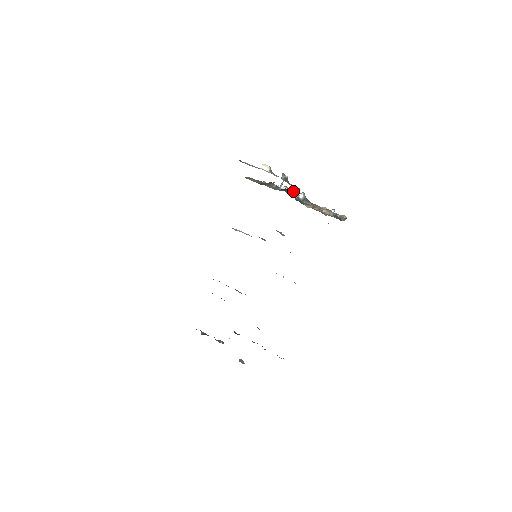
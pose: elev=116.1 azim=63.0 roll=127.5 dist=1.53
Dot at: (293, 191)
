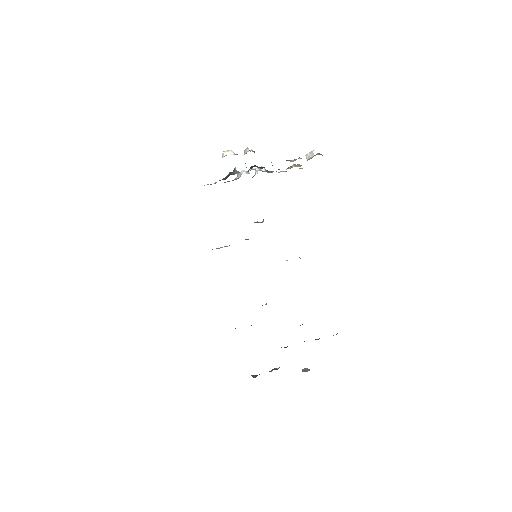
Dot at: (253, 169)
